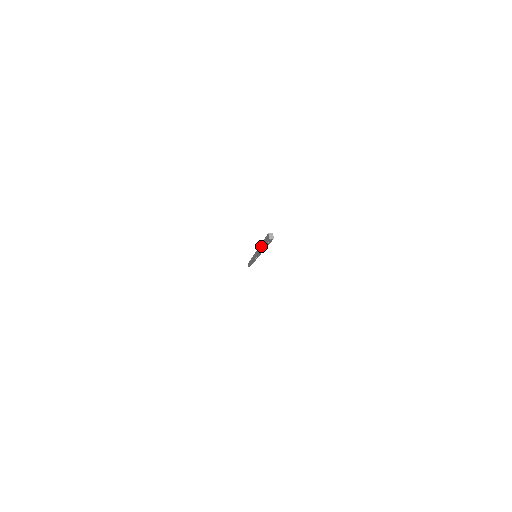
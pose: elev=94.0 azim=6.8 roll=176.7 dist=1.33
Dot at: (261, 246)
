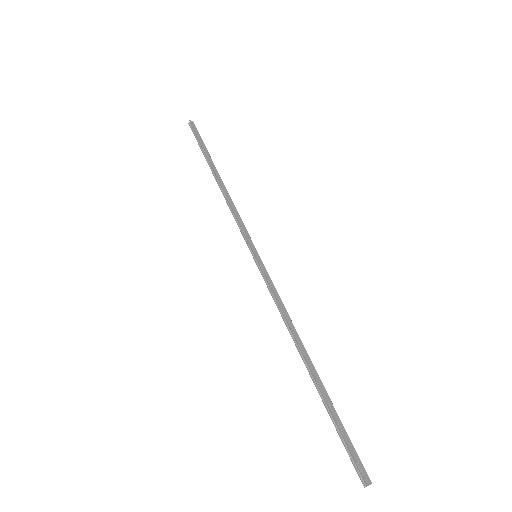
Dot at: (311, 371)
